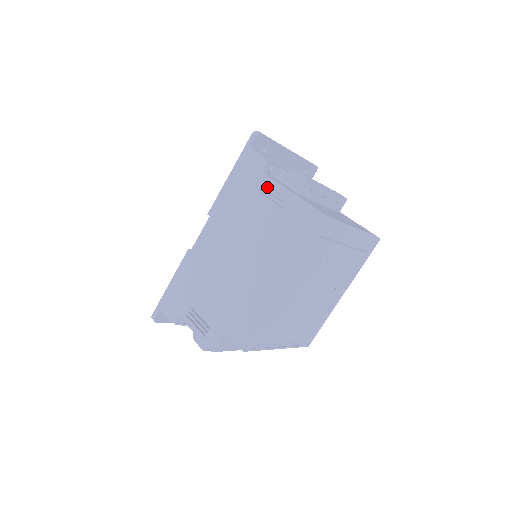
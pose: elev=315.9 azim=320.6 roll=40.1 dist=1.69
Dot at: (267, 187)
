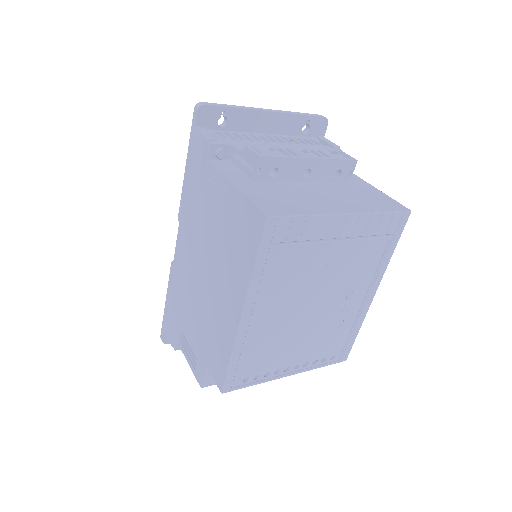
Dot at: (213, 180)
